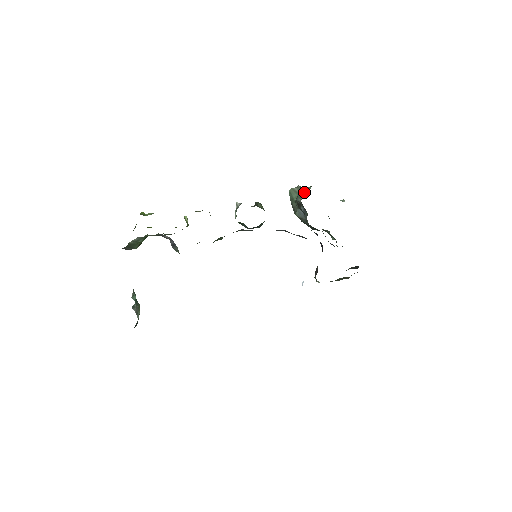
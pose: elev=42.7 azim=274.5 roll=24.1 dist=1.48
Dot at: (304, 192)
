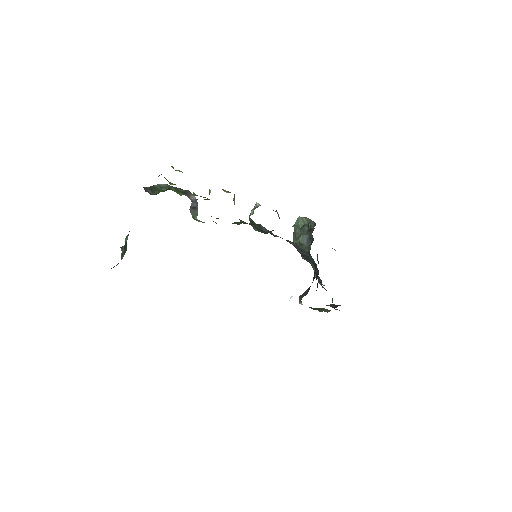
Dot at: (312, 224)
